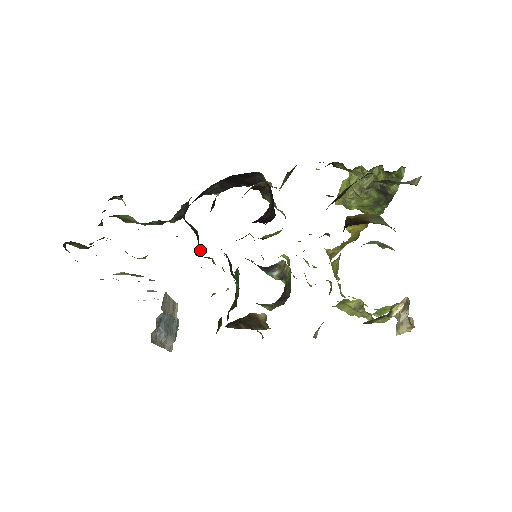
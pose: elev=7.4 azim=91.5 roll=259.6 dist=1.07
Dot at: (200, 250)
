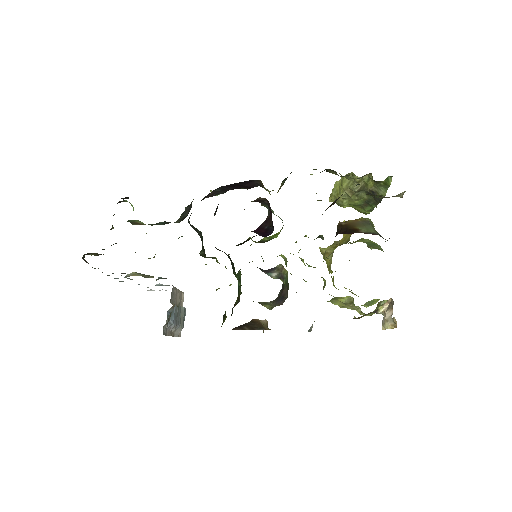
Dot at: (204, 250)
